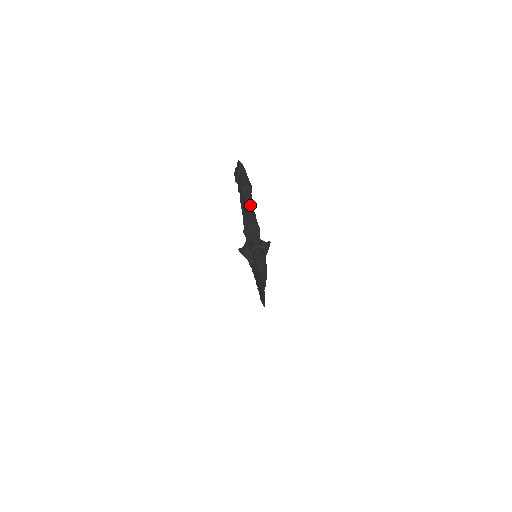
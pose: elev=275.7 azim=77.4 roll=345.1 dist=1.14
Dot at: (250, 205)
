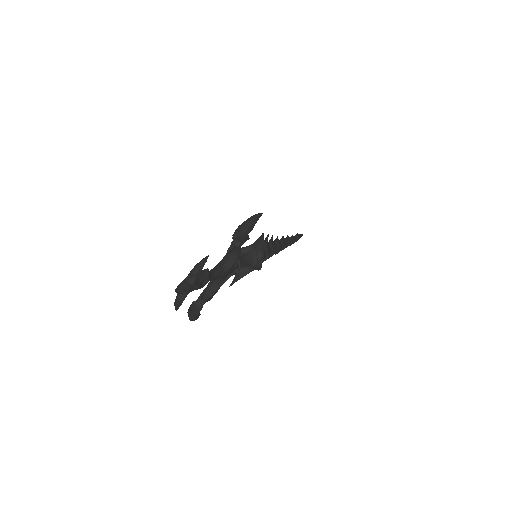
Dot at: (176, 306)
